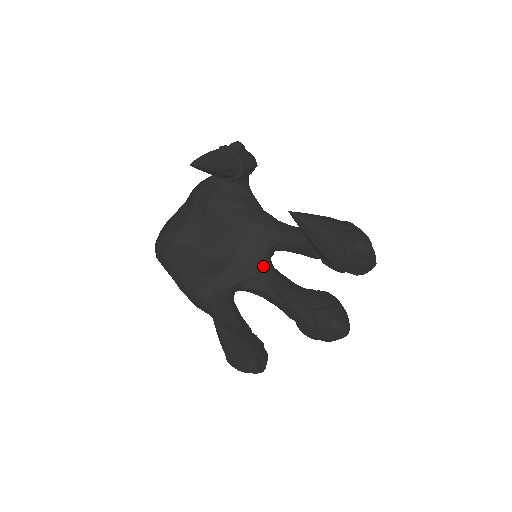
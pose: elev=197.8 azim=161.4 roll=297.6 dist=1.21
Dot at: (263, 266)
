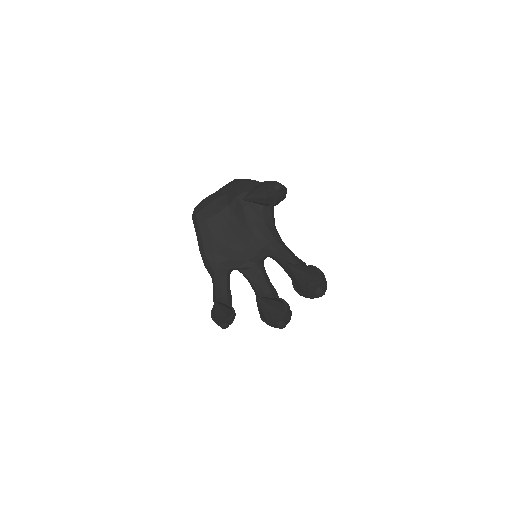
Dot at: (257, 264)
